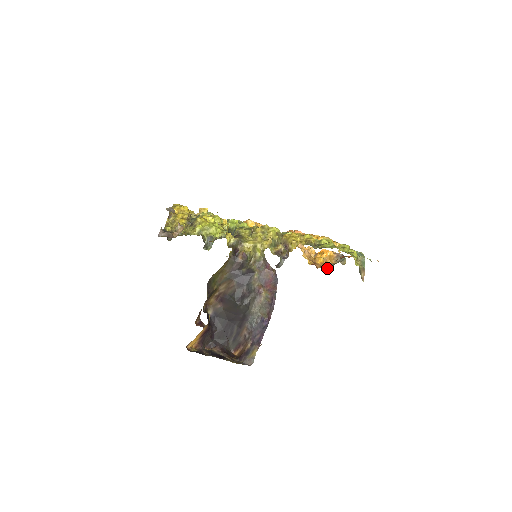
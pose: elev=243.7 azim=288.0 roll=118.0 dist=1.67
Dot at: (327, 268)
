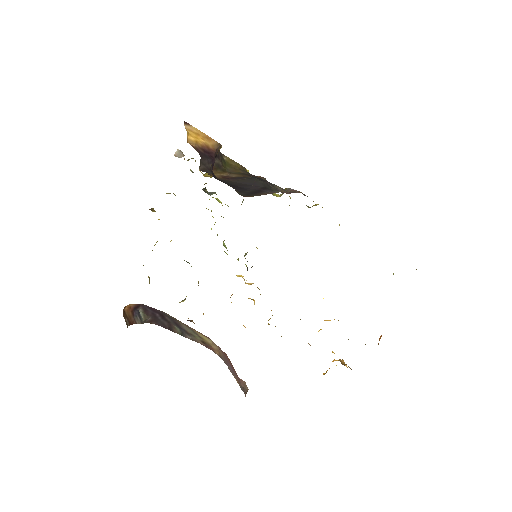
Dot at: occluded
